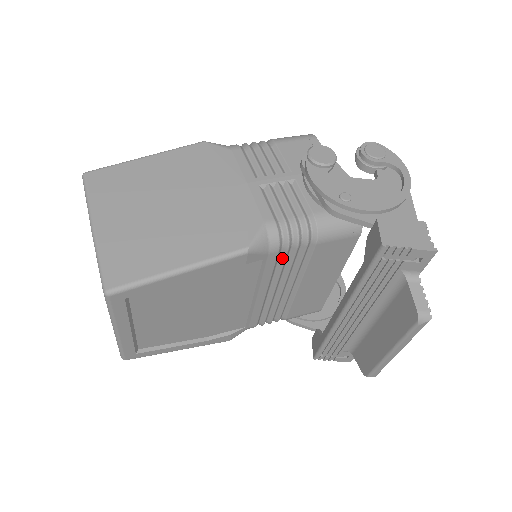
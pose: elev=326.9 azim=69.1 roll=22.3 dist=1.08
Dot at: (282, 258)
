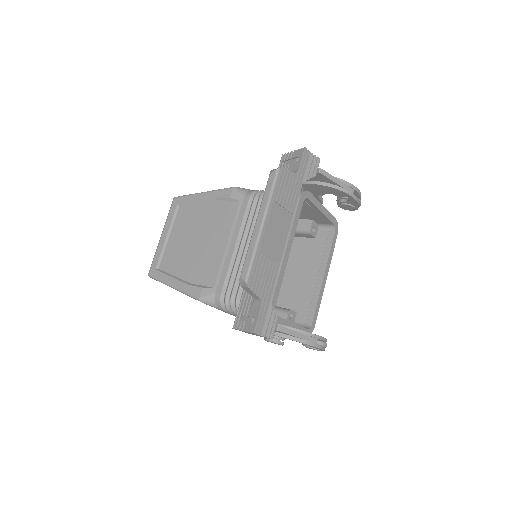
Dot at: (251, 207)
